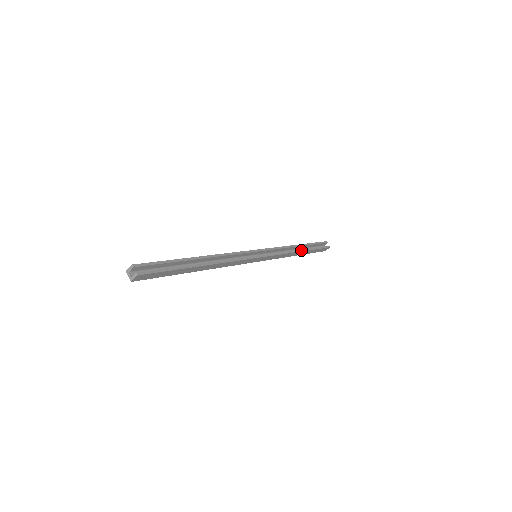
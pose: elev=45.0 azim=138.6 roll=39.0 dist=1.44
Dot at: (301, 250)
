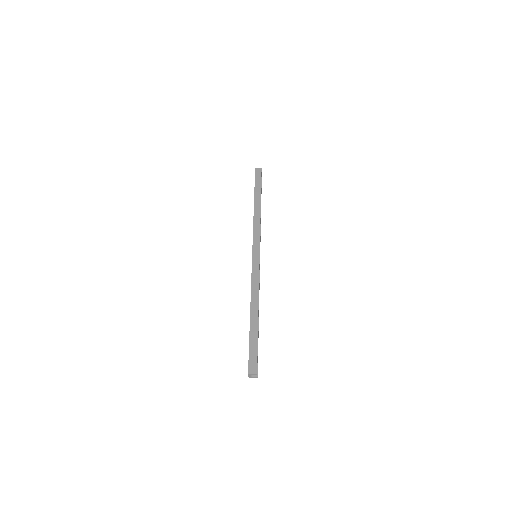
Dot at: occluded
